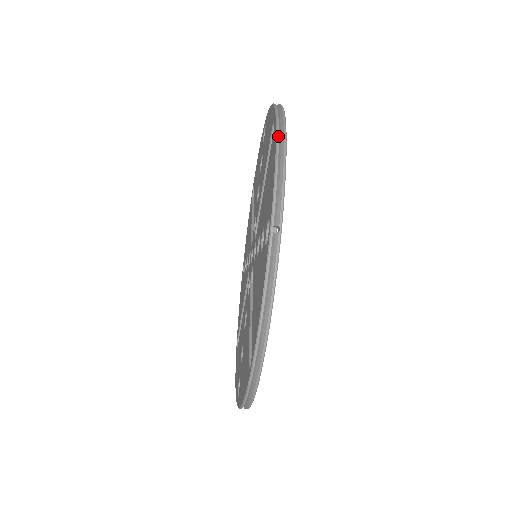
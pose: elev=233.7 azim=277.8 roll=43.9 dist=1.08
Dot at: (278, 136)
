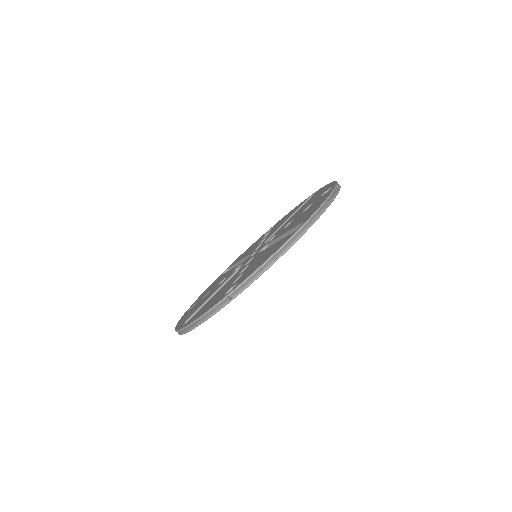
Dot at: (282, 247)
